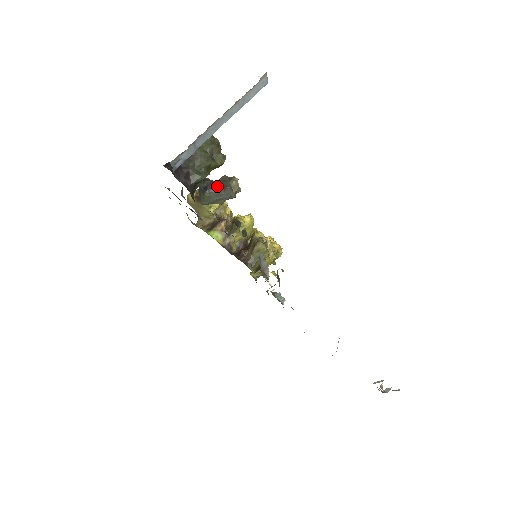
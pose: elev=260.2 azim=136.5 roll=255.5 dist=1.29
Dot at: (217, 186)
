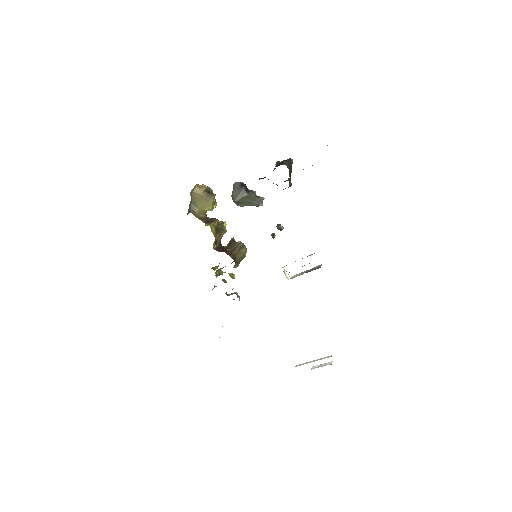
Dot at: occluded
